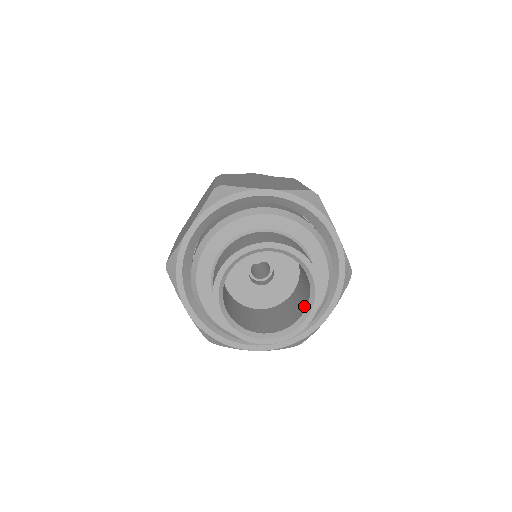
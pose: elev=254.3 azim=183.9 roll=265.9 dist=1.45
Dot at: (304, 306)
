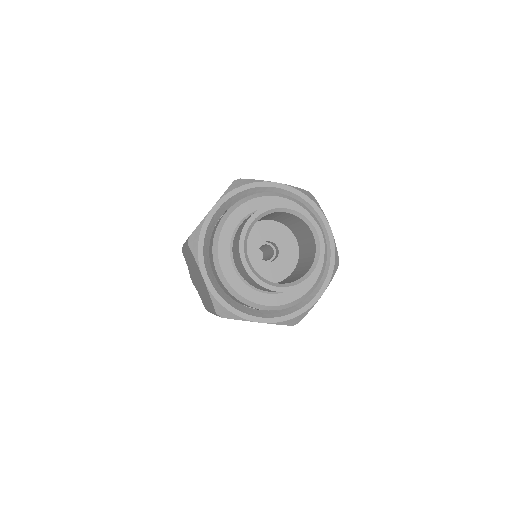
Dot at: (308, 230)
